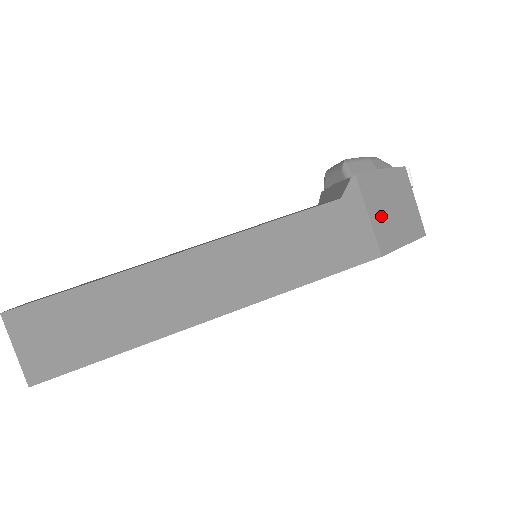
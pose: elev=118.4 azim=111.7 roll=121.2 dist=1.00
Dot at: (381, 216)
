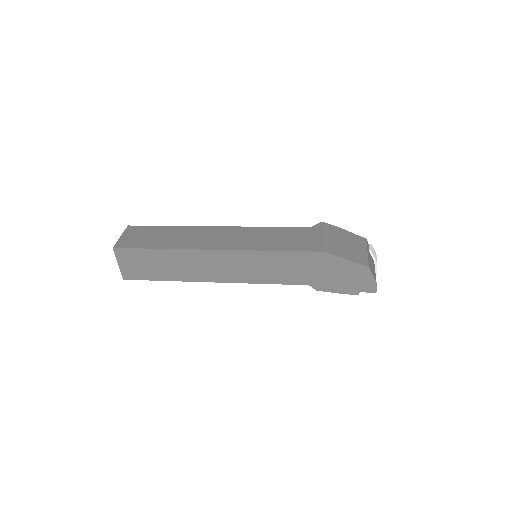
Dot at: (333, 241)
